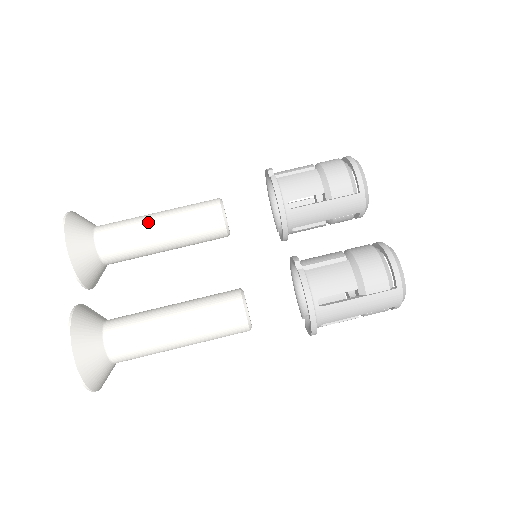
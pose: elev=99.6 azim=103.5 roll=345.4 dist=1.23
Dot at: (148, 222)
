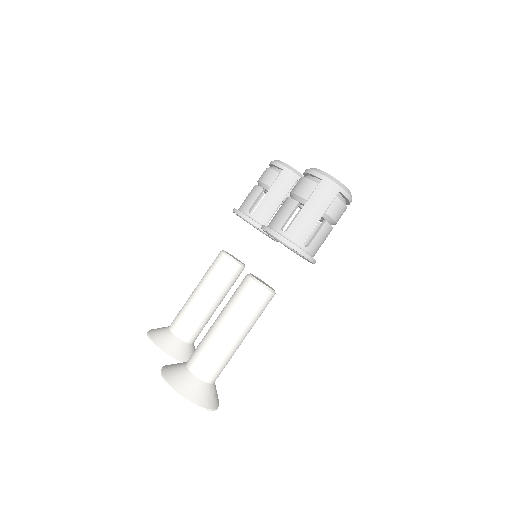
Dot at: (191, 296)
